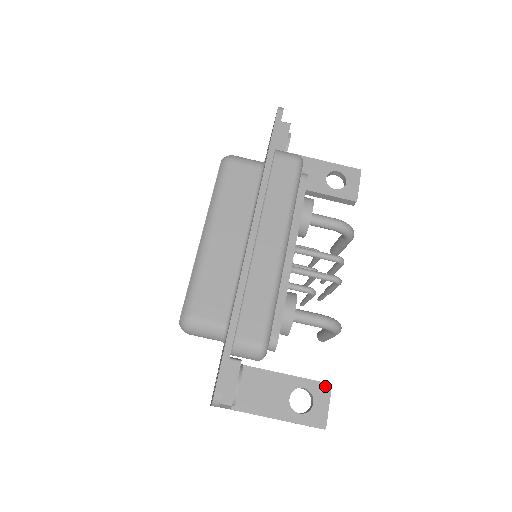
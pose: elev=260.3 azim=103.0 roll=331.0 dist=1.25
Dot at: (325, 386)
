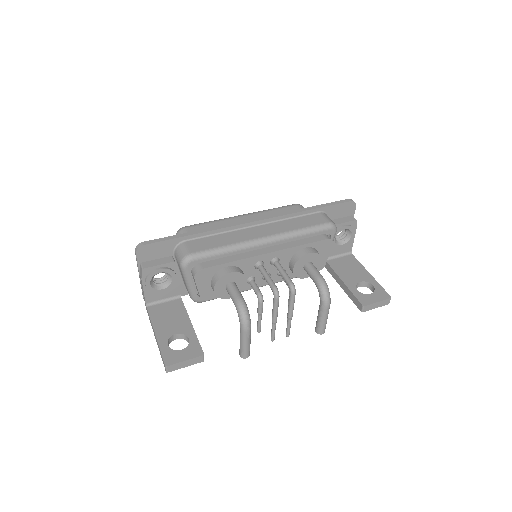
Dot at: (200, 351)
